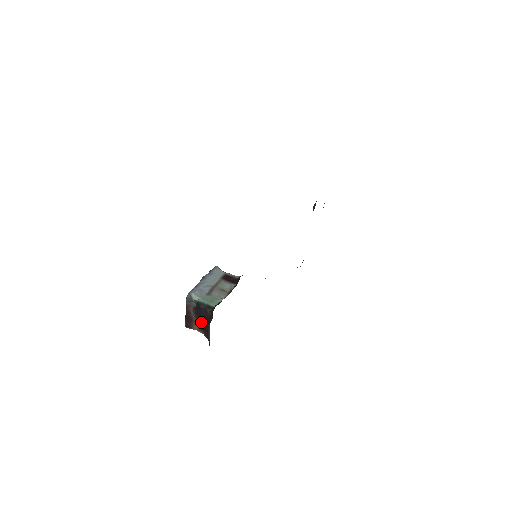
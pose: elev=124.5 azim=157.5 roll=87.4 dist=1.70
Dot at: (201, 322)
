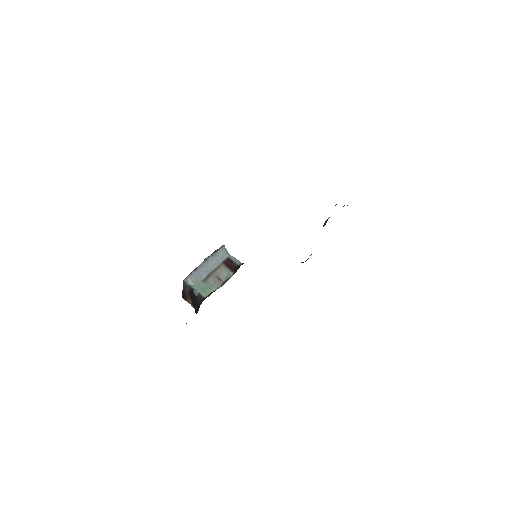
Dot at: (193, 302)
